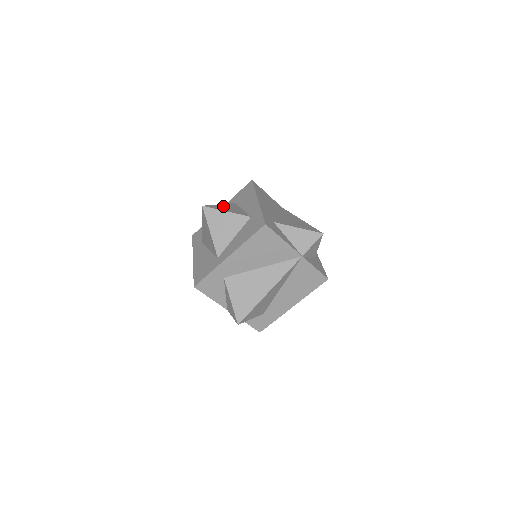
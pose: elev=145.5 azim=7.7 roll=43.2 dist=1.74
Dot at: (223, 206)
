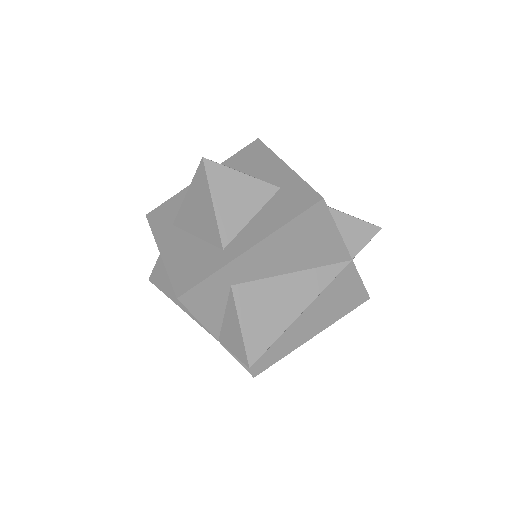
Dot at: occluded
